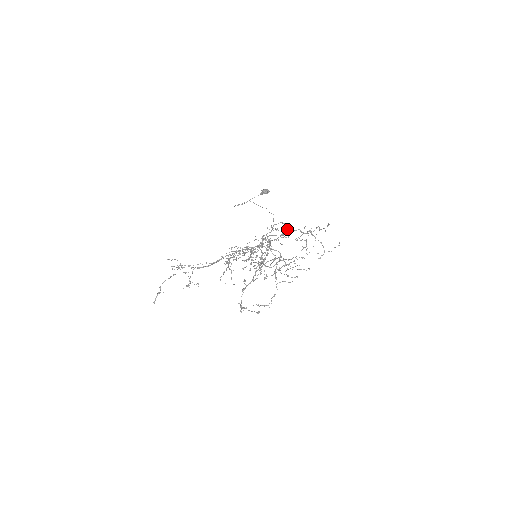
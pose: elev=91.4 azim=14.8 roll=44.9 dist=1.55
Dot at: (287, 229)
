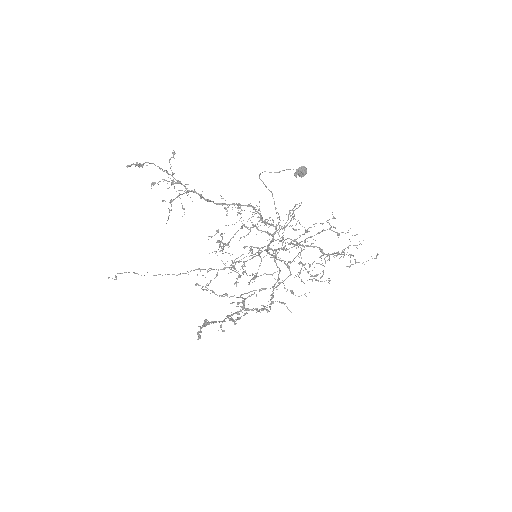
Dot at: (289, 275)
